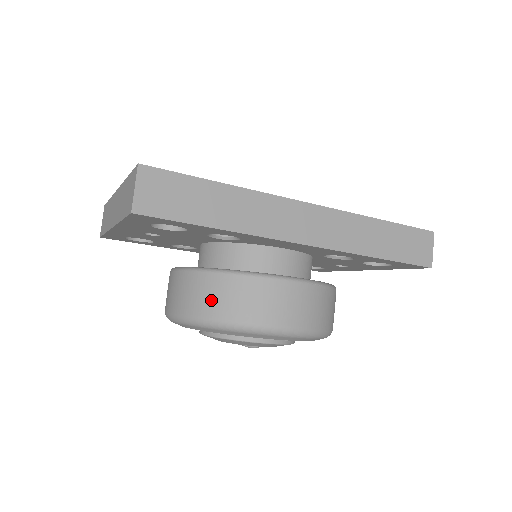
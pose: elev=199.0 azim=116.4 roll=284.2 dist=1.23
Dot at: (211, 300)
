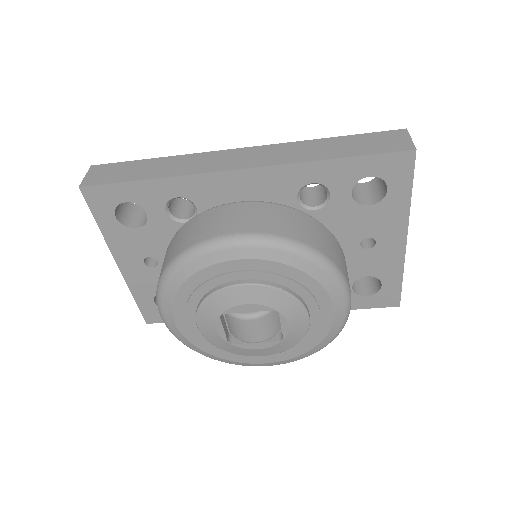
Dot at: (169, 254)
